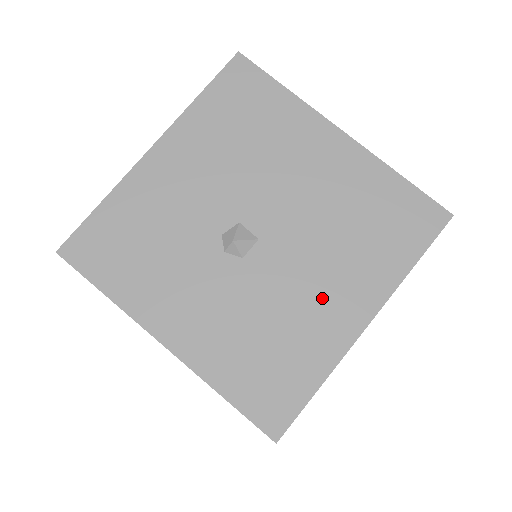
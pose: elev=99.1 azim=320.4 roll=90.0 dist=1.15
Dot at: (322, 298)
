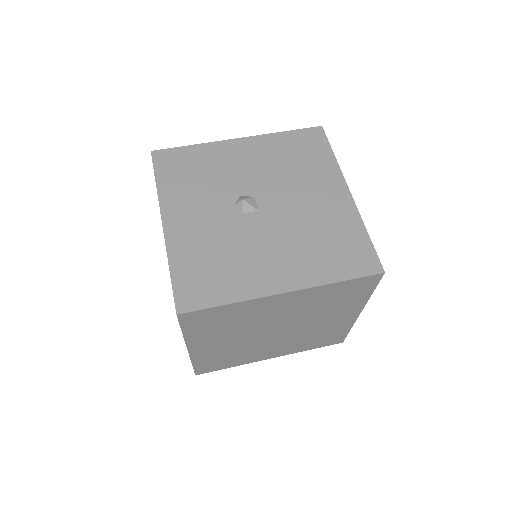
Dot at: (269, 261)
